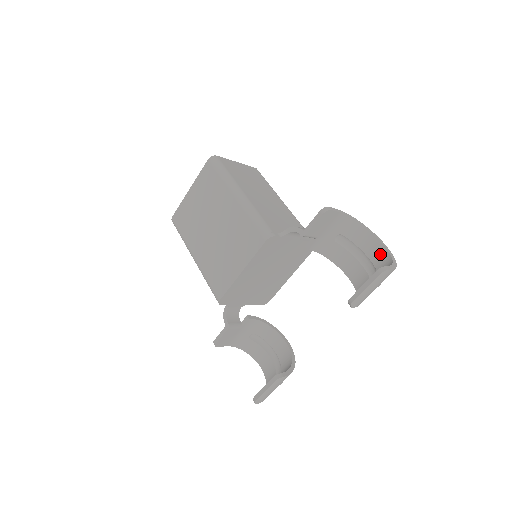
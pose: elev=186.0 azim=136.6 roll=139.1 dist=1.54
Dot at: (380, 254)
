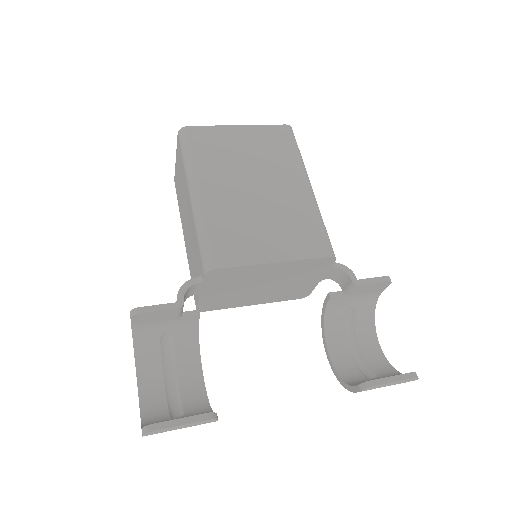
Dot at: (376, 355)
